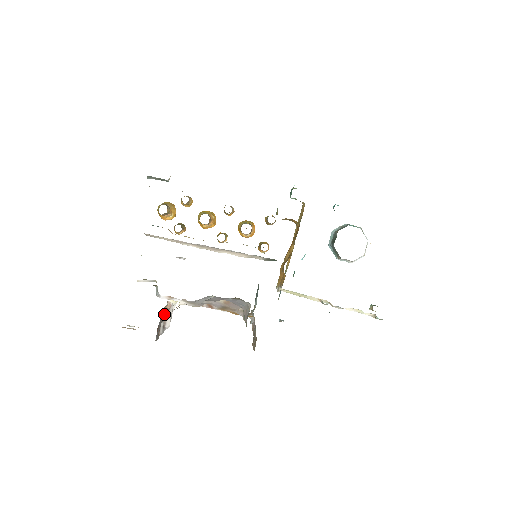
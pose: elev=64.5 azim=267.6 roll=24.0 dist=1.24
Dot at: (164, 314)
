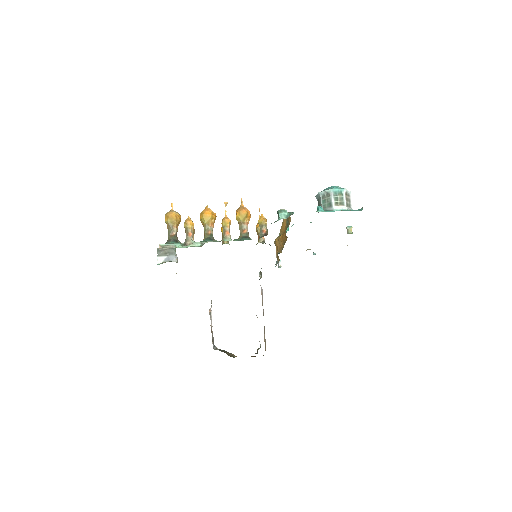
Dot at: occluded
